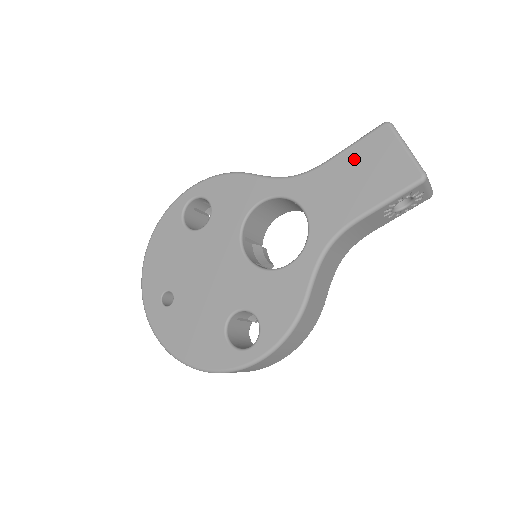
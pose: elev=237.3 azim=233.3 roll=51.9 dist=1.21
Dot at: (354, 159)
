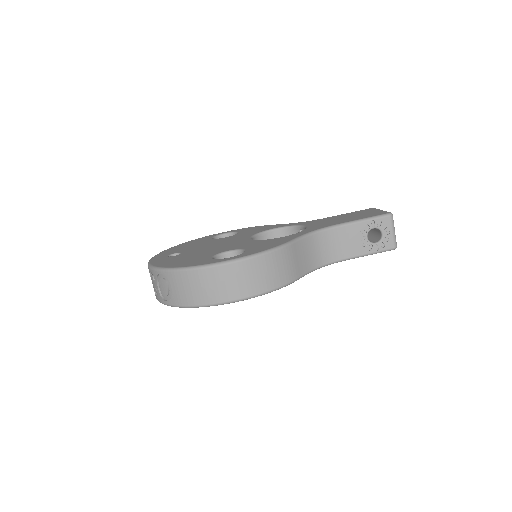
Dot at: (348, 215)
